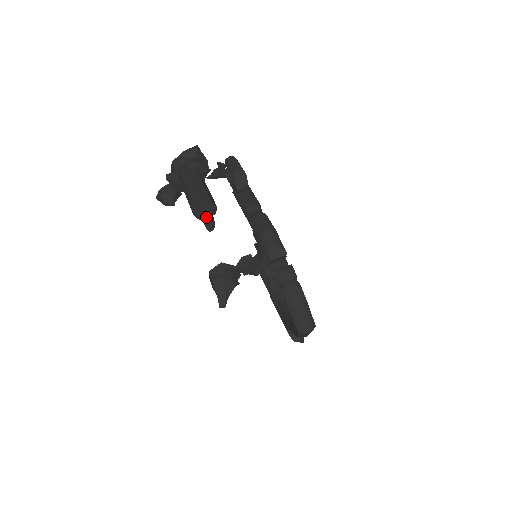
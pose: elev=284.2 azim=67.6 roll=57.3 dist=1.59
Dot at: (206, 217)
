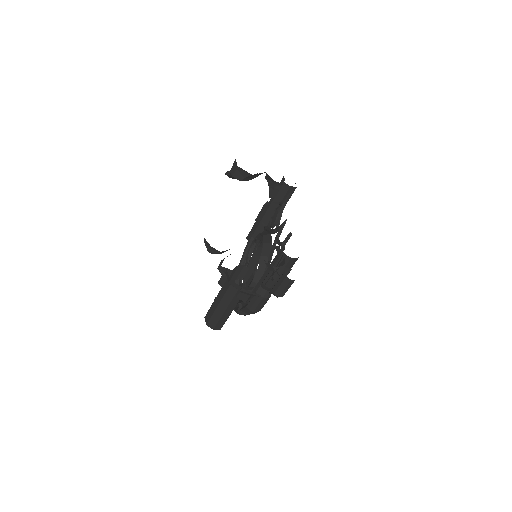
Dot at: occluded
